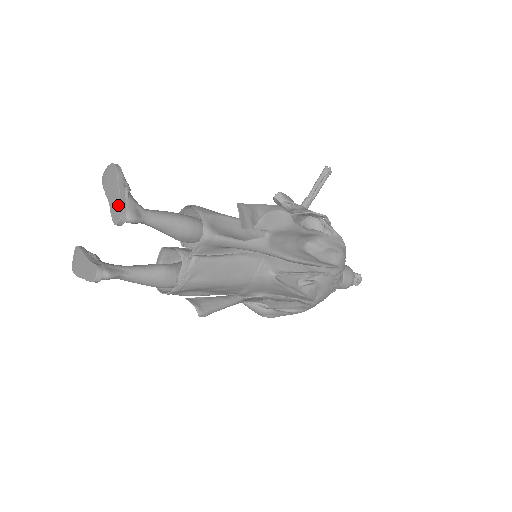
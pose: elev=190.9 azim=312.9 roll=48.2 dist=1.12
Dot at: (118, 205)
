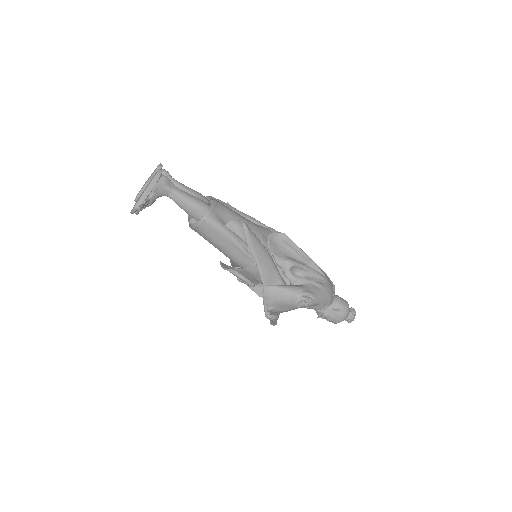
Dot at: (155, 169)
